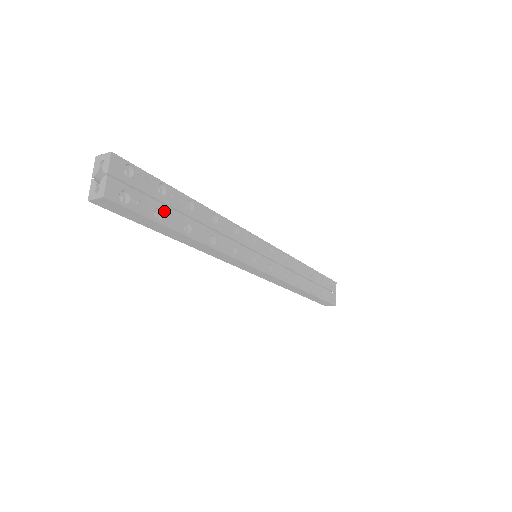
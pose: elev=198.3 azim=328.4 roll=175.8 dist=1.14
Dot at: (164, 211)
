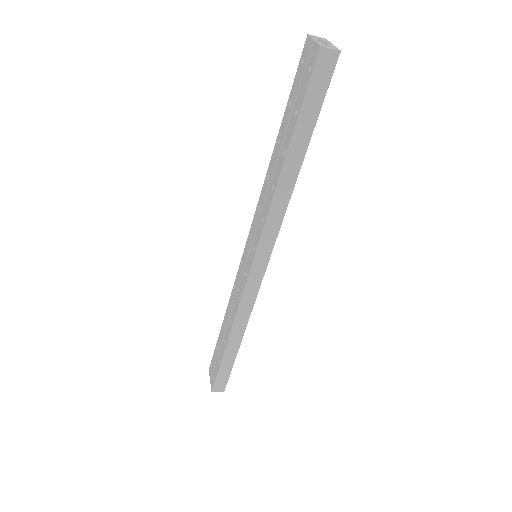
Dot at: occluded
